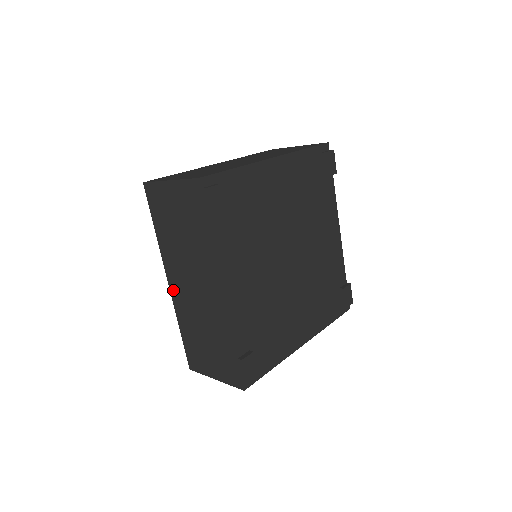
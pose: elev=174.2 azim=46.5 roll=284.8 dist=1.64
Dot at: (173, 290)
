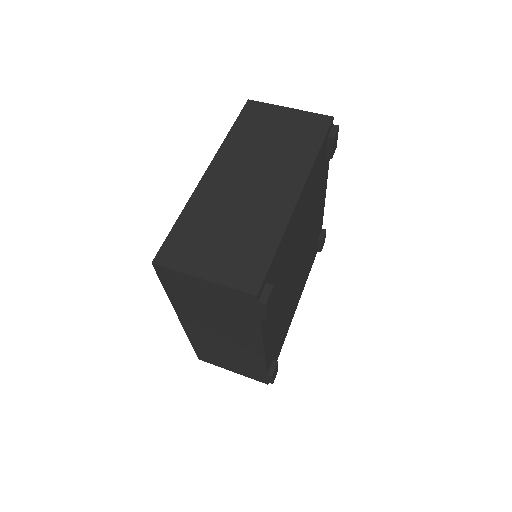
Dot at: (187, 327)
